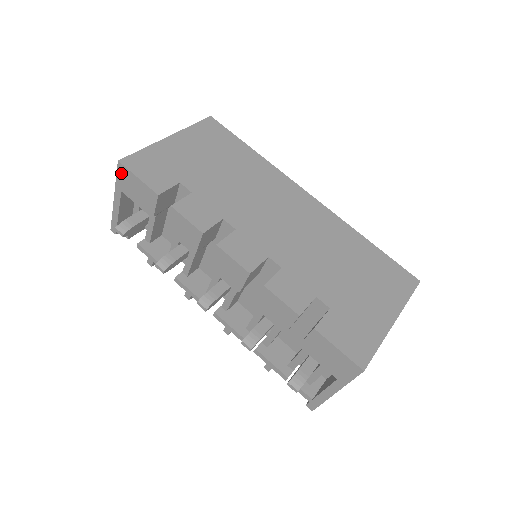
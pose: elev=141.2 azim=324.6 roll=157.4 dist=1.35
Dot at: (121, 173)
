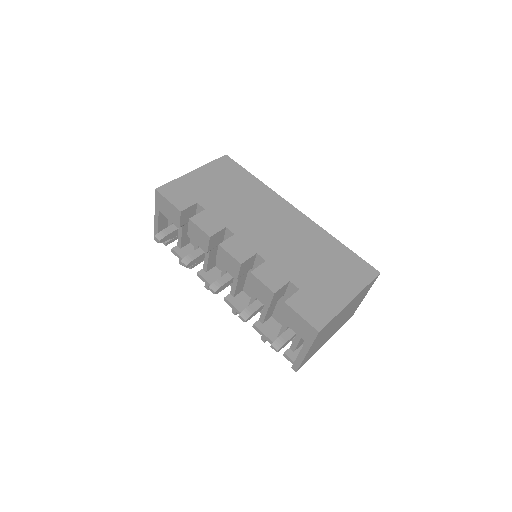
Dot at: (157, 198)
